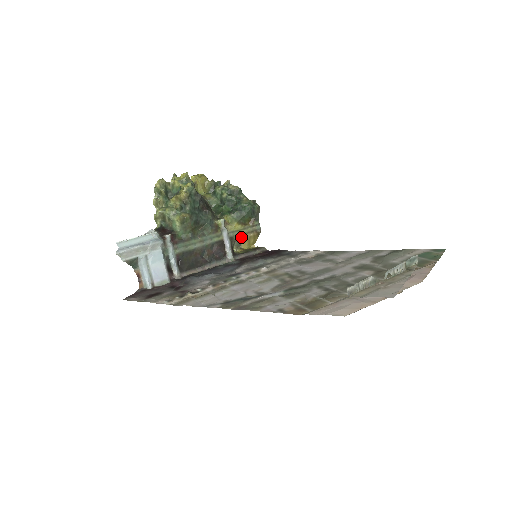
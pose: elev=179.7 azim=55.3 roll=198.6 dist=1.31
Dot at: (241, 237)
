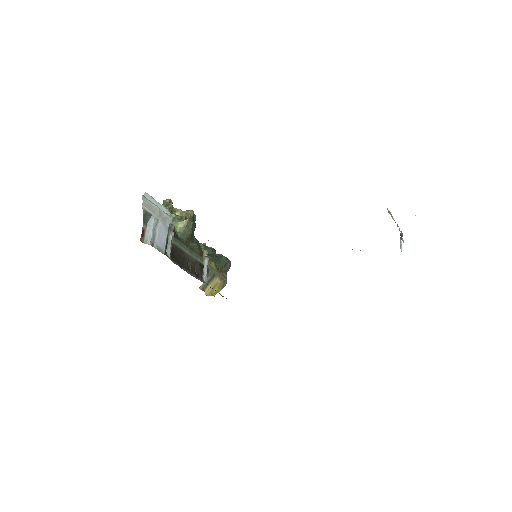
Dot at: (212, 278)
